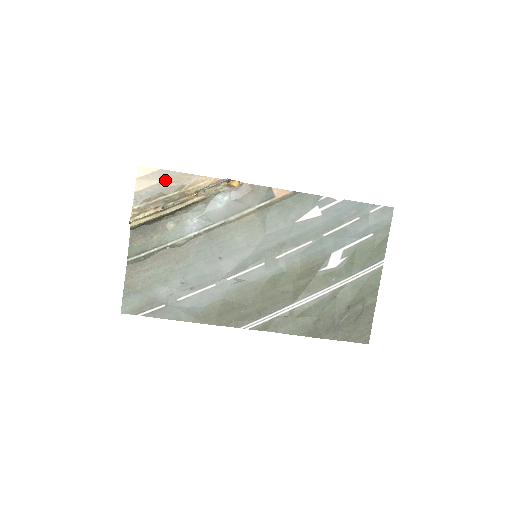
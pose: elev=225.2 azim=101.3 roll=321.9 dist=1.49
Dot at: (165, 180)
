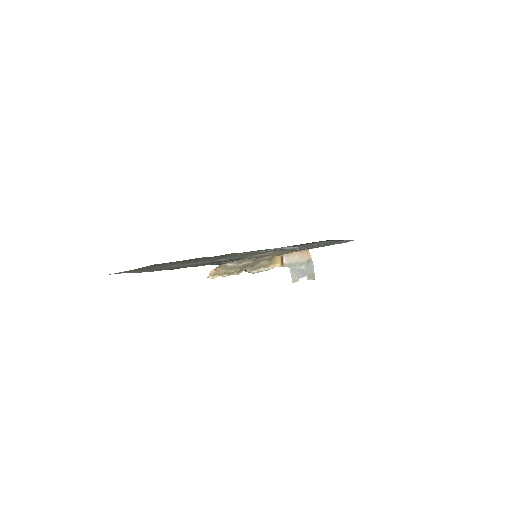
Dot at: occluded
